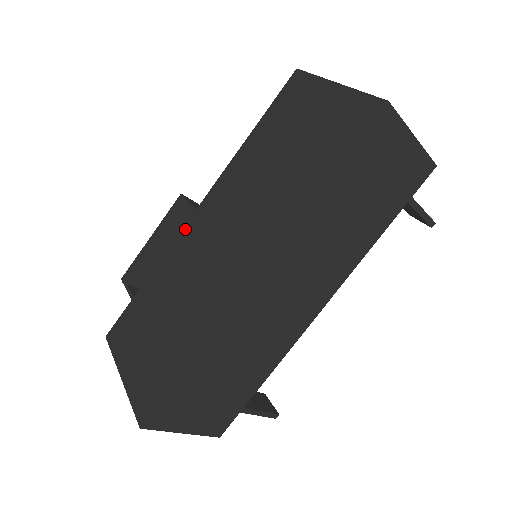
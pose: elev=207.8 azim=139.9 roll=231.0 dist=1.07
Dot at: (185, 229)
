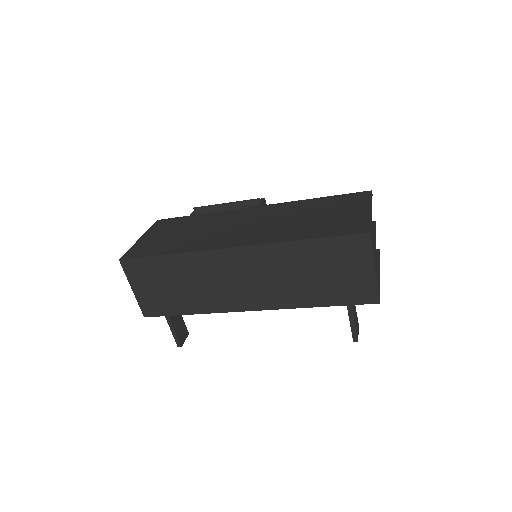
Dot at: (241, 209)
